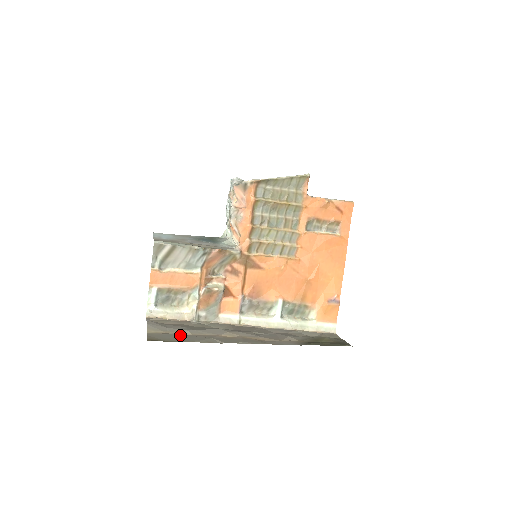
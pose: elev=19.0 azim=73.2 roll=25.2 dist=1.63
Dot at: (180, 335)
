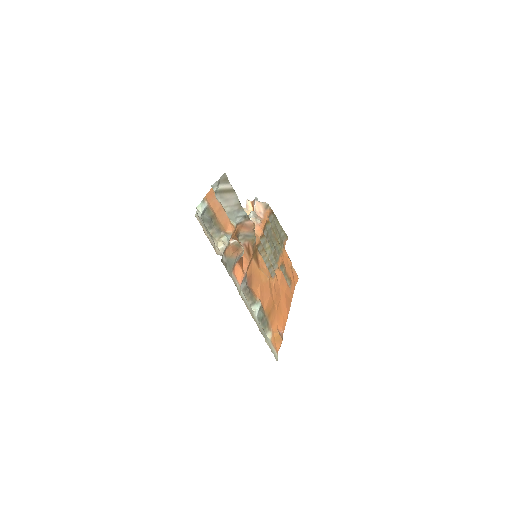
Dot at: occluded
